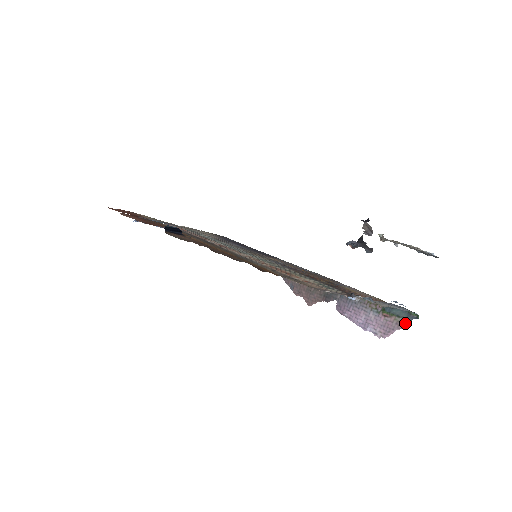
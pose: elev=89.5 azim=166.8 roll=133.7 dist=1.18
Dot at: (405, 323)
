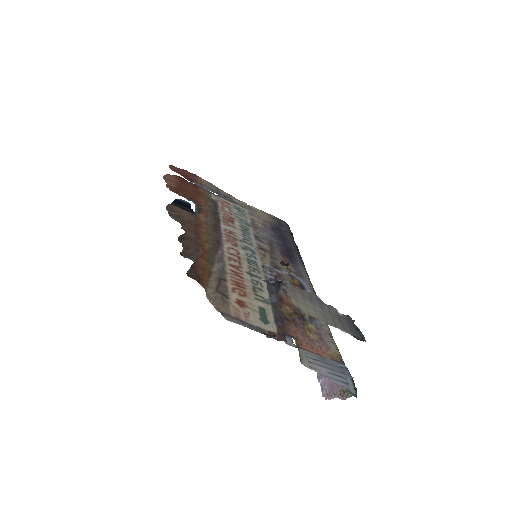
Dot at: (345, 395)
